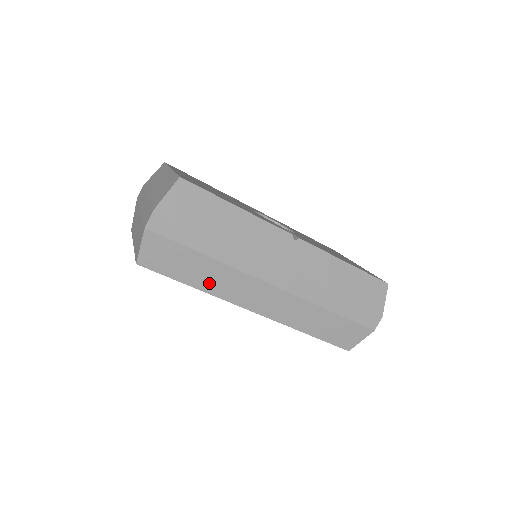
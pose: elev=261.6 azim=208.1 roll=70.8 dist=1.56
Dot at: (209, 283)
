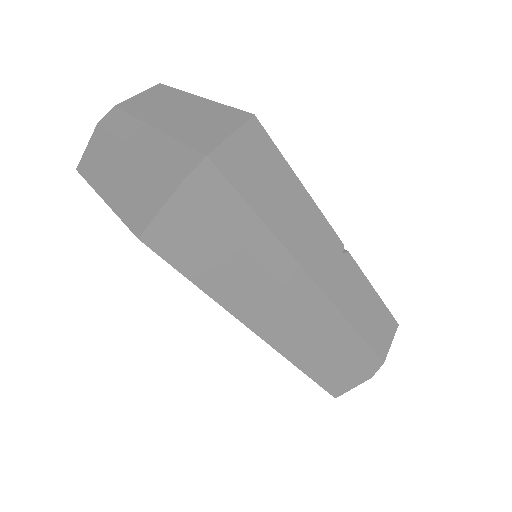
Dot at: (230, 291)
